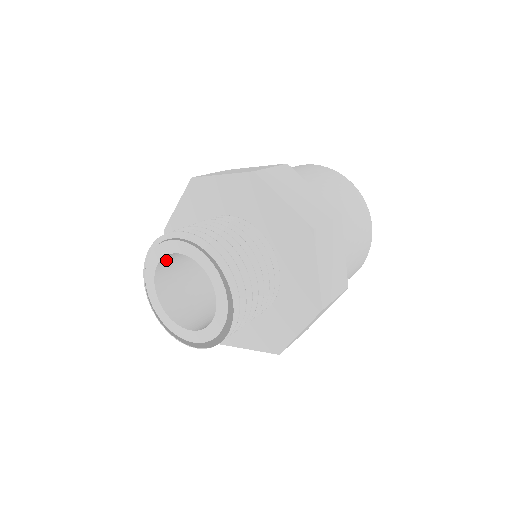
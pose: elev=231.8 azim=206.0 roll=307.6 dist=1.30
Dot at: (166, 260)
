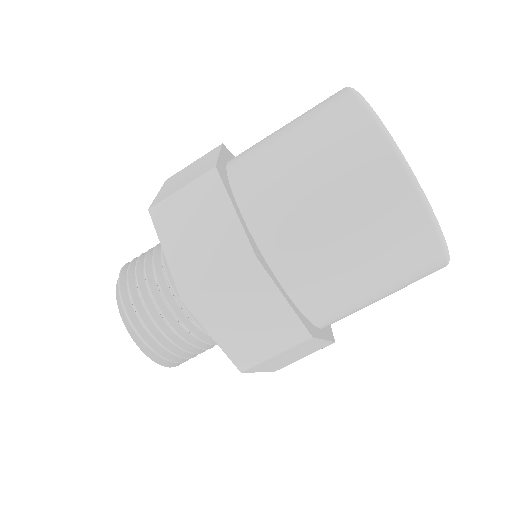
Dot at: occluded
